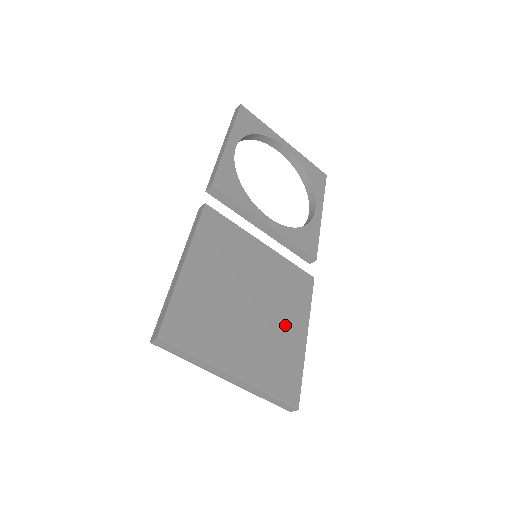
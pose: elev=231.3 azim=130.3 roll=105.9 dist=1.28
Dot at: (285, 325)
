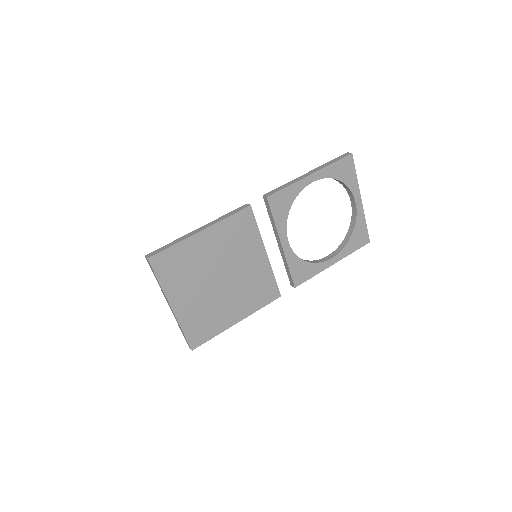
Dot at: (231, 306)
